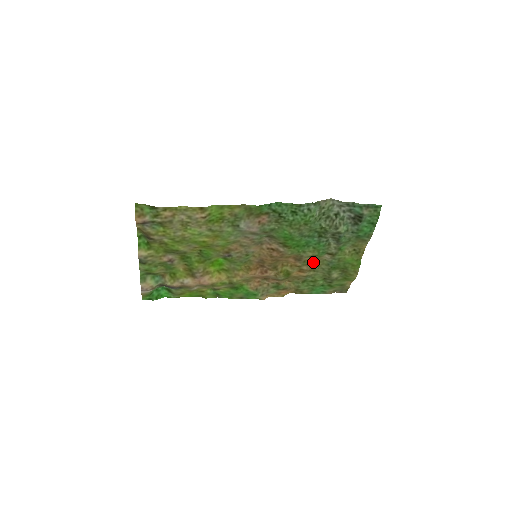
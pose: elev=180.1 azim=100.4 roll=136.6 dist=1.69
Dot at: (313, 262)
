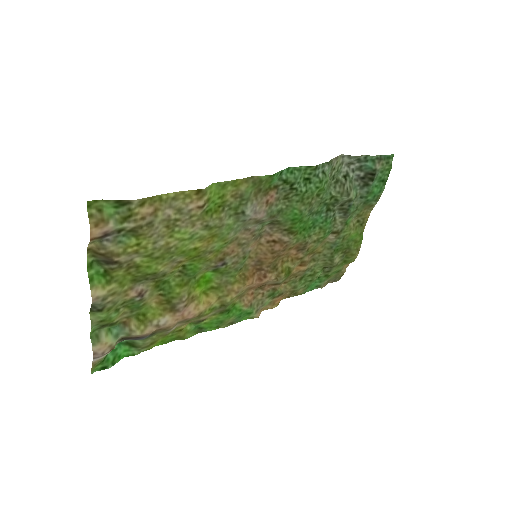
Dot at: (315, 248)
